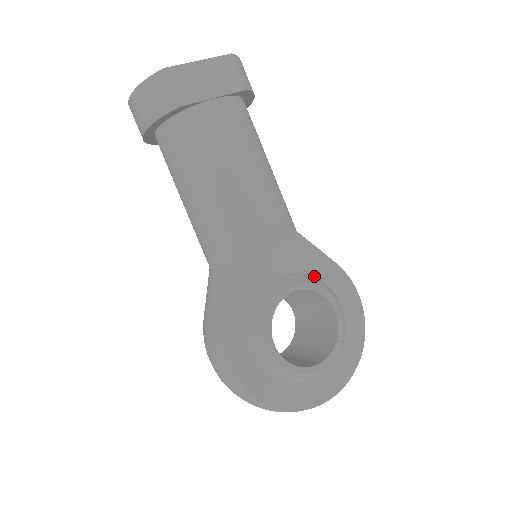
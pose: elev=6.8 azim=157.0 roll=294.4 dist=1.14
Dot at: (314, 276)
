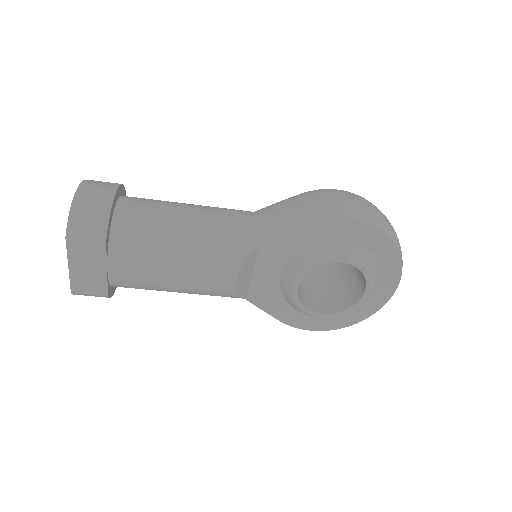
Dot at: (303, 249)
